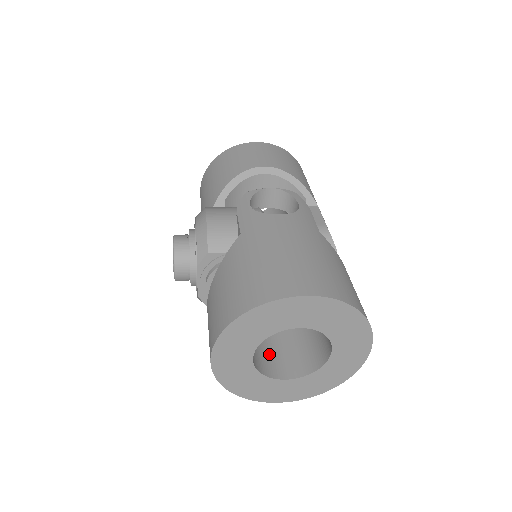
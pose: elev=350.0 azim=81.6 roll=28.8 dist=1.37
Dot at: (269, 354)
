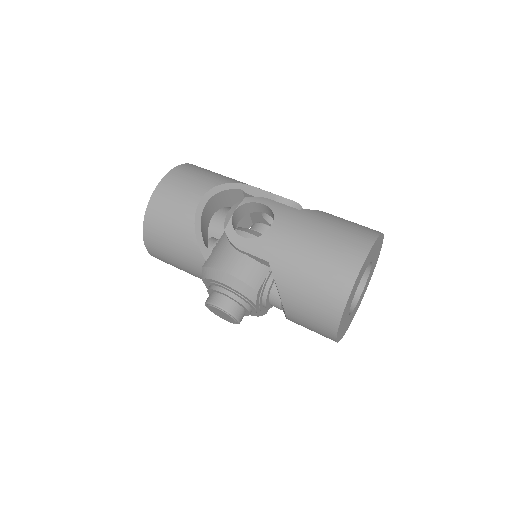
Dot at: occluded
